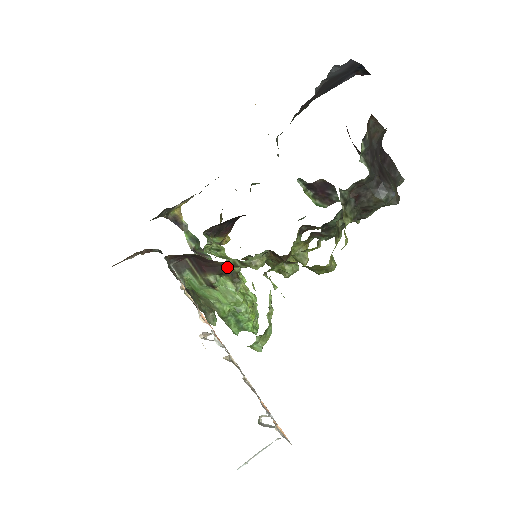
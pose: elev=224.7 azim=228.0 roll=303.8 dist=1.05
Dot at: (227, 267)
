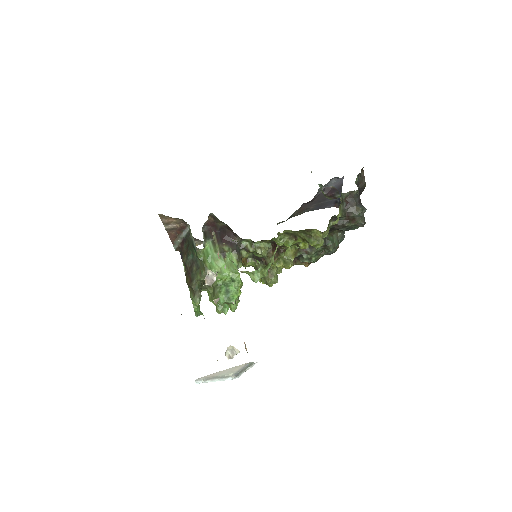
Dot at: (239, 247)
